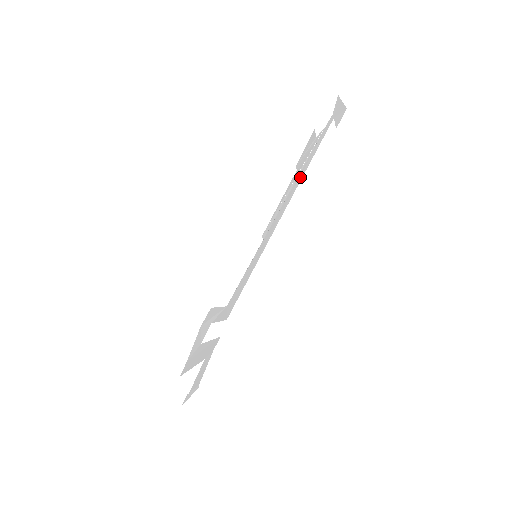
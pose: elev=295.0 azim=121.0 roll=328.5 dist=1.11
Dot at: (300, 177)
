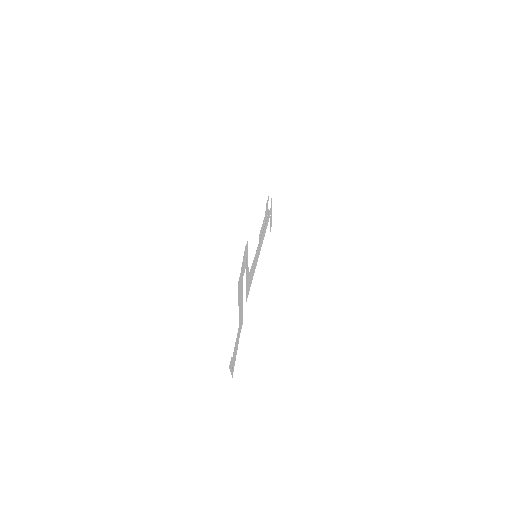
Dot at: (264, 231)
